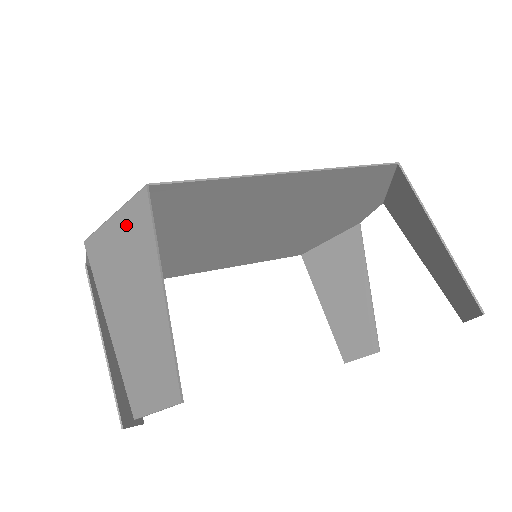
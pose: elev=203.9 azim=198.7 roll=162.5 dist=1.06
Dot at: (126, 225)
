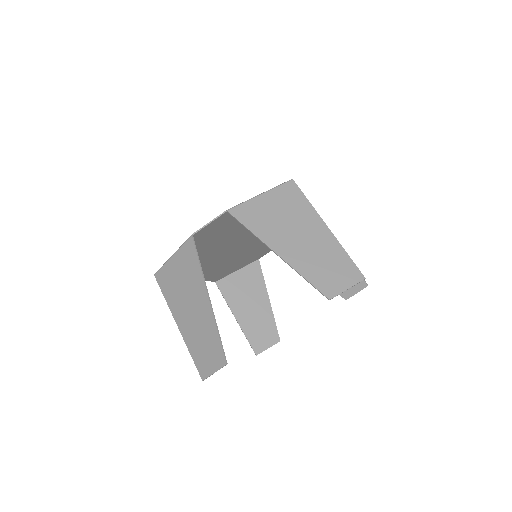
Dot at: (280, 199)
